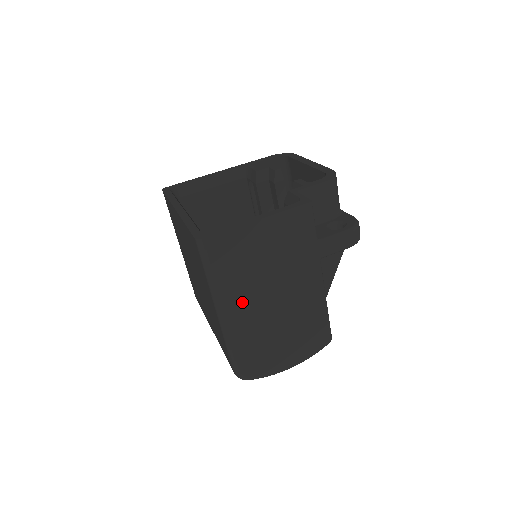
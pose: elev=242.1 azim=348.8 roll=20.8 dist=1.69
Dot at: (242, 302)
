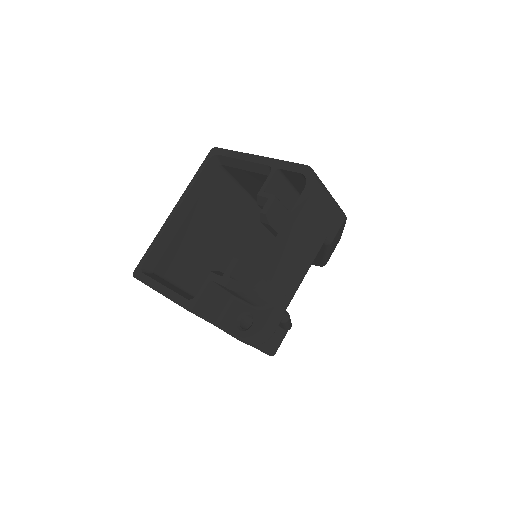
Dot at: occluded
